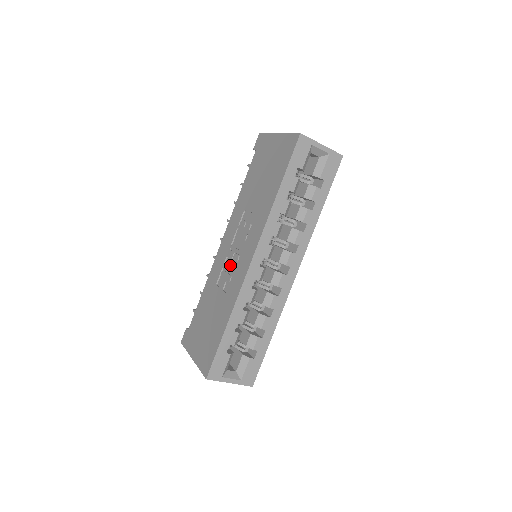
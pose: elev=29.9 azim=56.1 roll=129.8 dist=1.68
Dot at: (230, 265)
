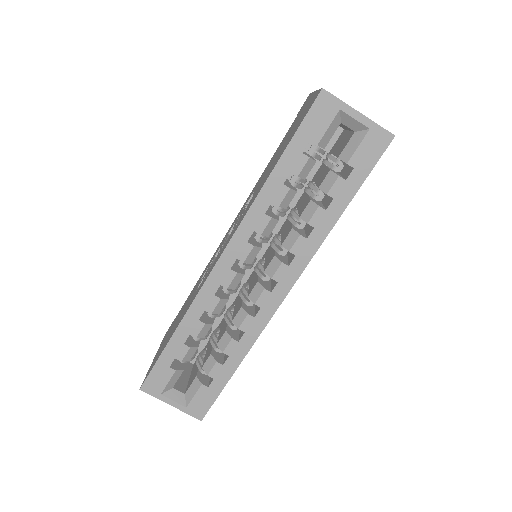
Dot at: occluded
